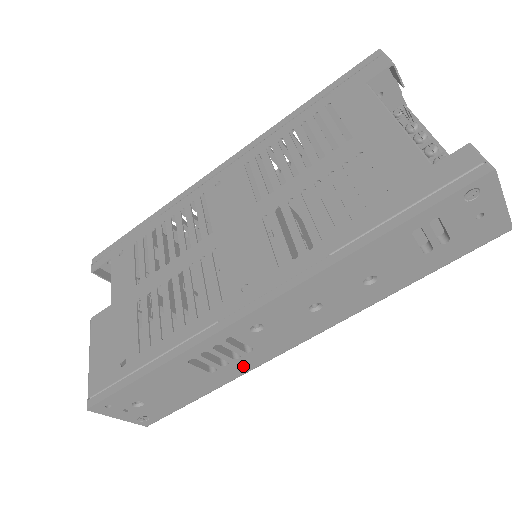
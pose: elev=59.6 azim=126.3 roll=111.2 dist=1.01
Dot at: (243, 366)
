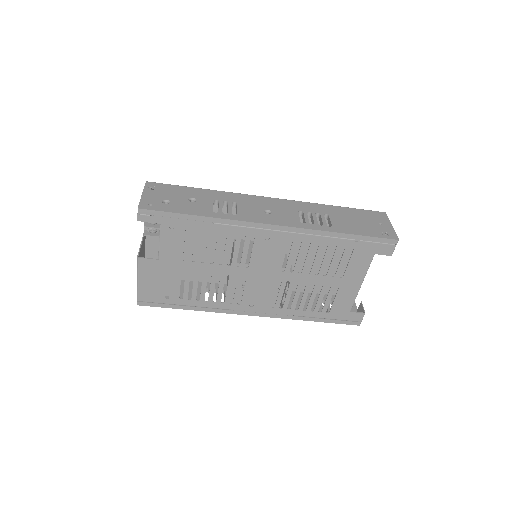
Dot at: occluded
